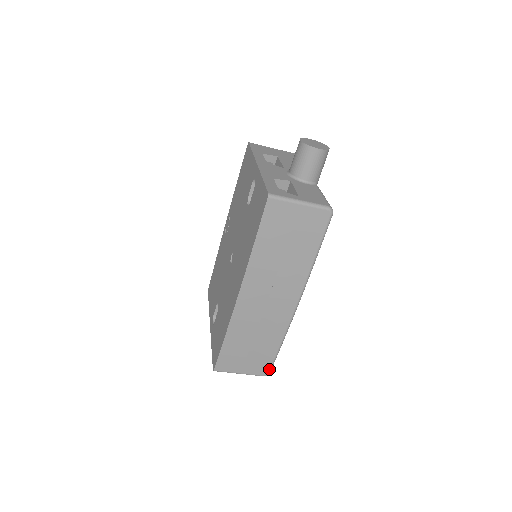
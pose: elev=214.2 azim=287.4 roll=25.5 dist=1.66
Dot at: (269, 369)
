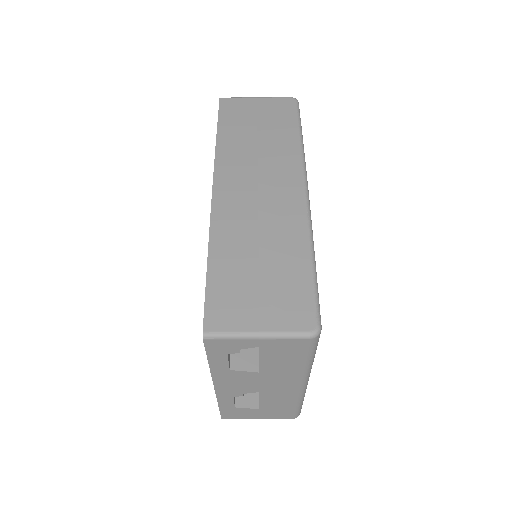
Dot at: (314, 313)
